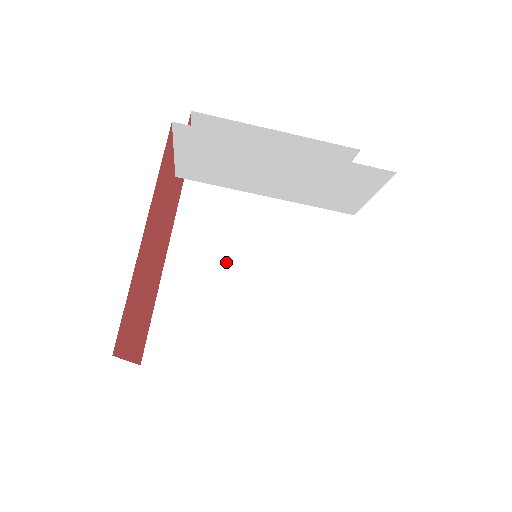
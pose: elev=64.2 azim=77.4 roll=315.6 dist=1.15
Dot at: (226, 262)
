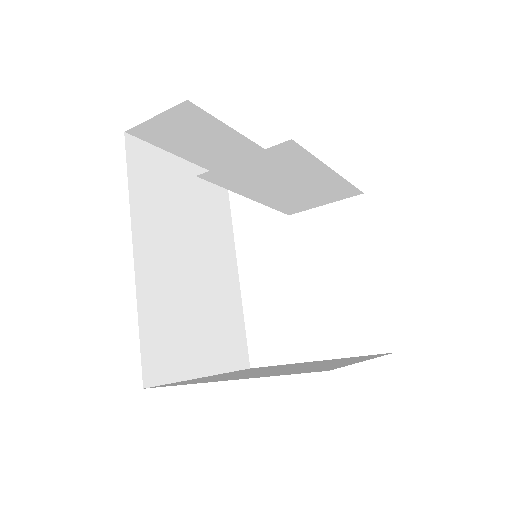
Dot at: (179, 260)
